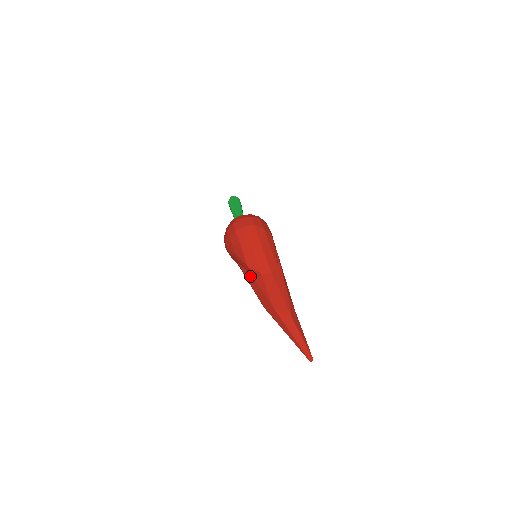
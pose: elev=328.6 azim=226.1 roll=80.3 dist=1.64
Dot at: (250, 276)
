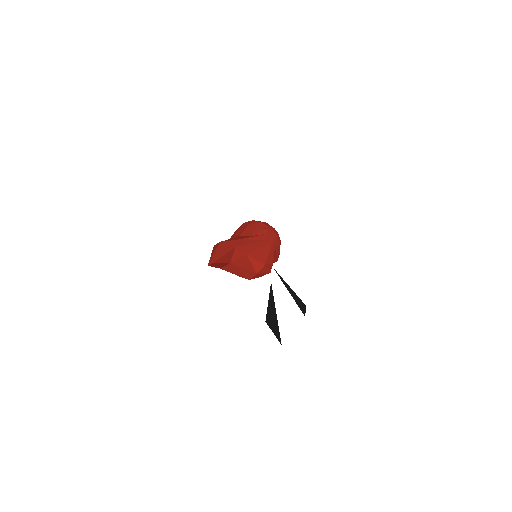
Dot at: occluded
